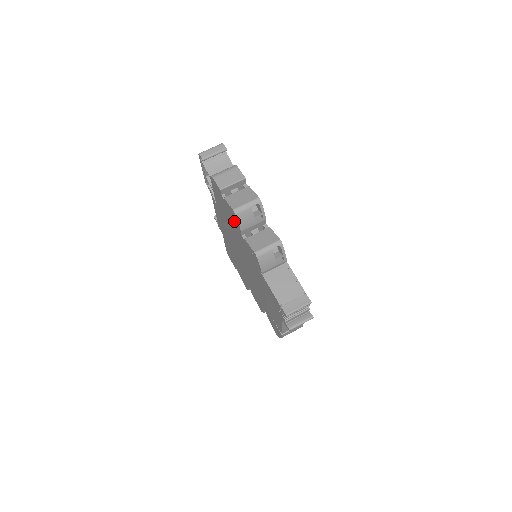
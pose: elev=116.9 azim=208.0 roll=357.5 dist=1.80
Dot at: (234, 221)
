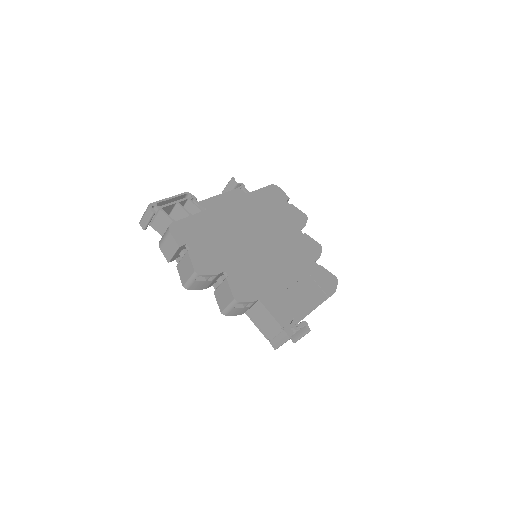
Dot at: occluded
